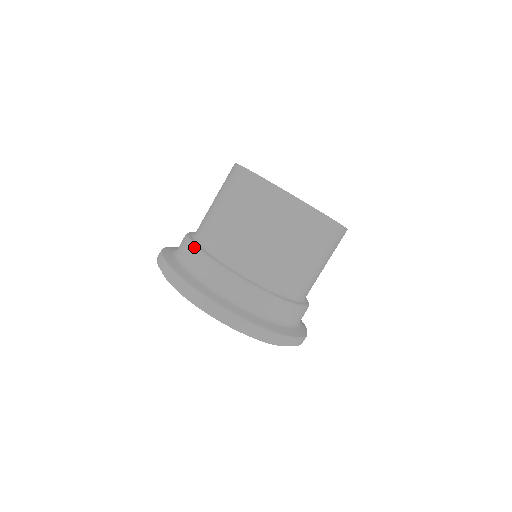
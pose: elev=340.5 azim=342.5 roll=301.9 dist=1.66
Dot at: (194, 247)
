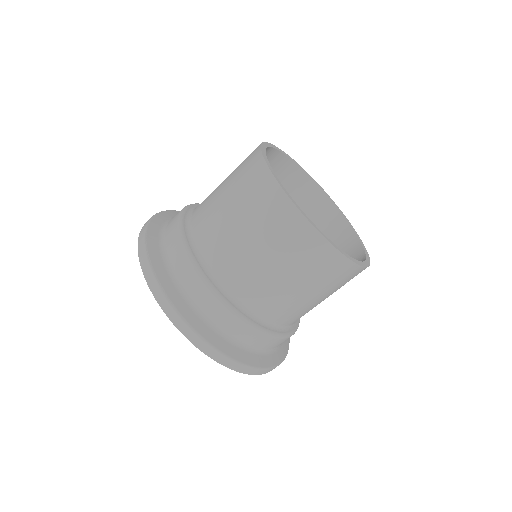
Dot at: (184, 207)
